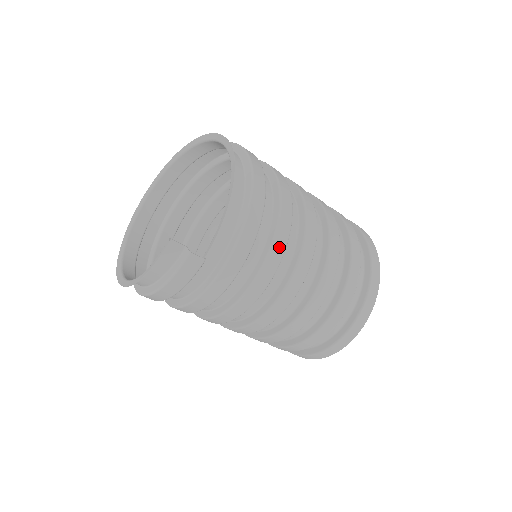
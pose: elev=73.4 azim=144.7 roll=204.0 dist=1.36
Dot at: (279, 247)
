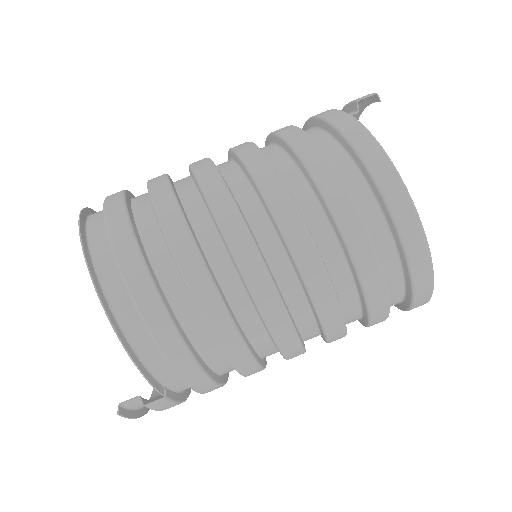
Dot at: (225, 332)
